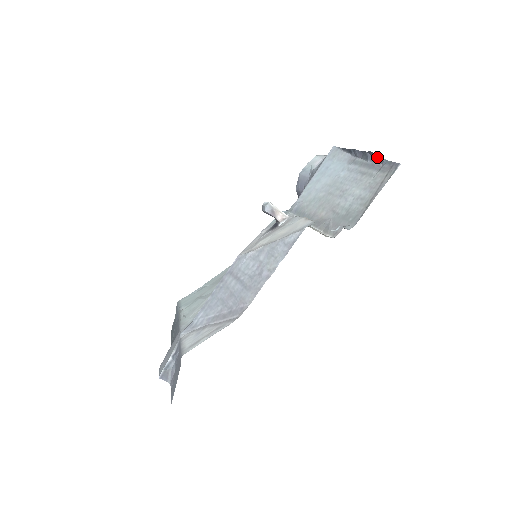
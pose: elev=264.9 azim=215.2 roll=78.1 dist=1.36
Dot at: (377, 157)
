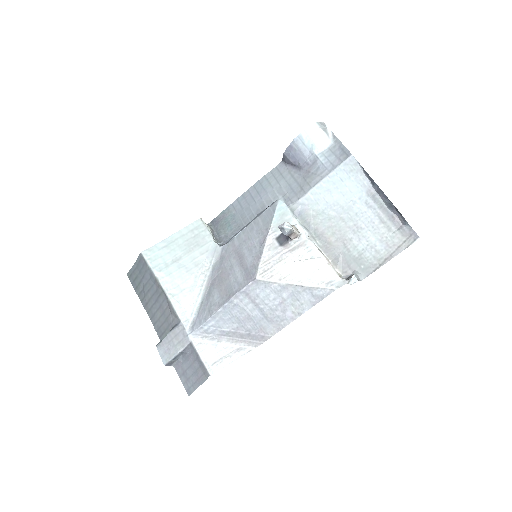
Dot at: (401, 215)
